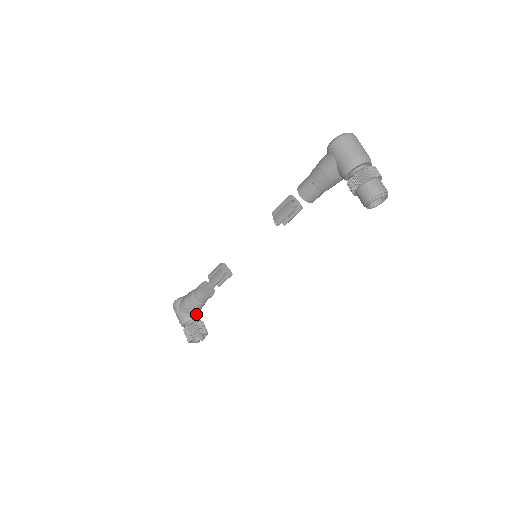
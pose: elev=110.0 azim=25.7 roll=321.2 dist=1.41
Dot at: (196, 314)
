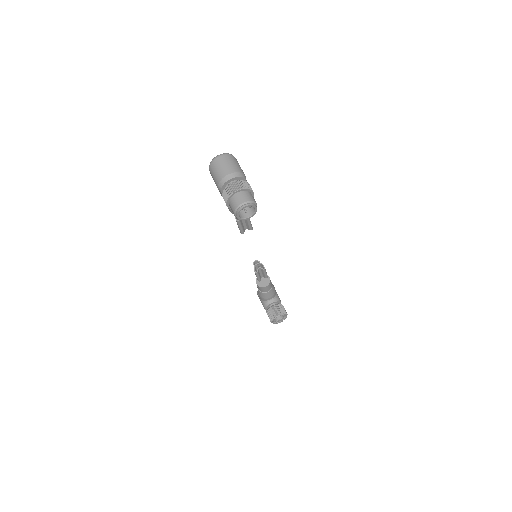
Dot at: (272, 300)
